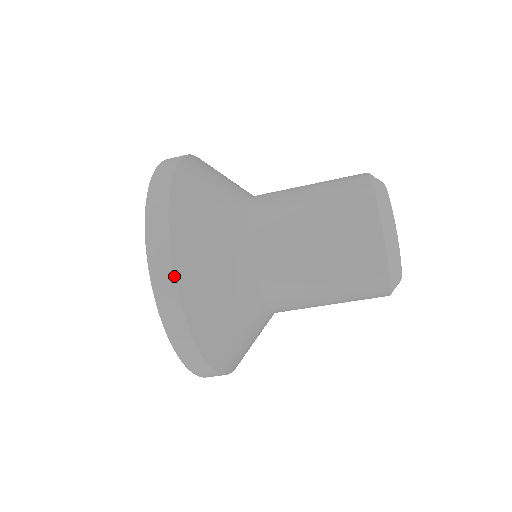
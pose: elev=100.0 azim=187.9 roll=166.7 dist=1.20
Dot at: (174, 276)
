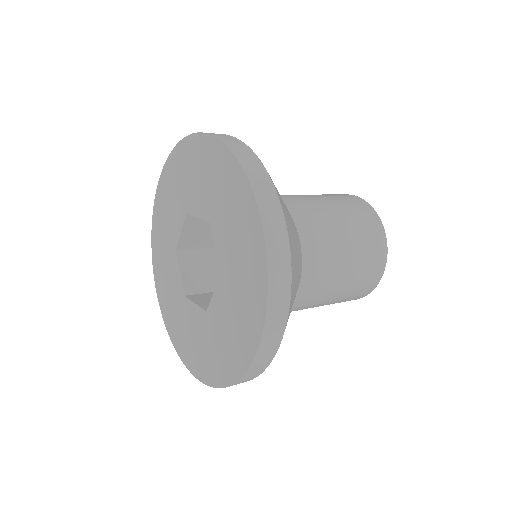
Dot at: occluded
